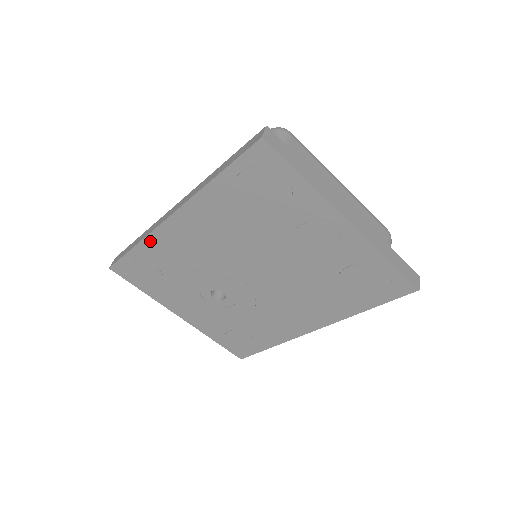
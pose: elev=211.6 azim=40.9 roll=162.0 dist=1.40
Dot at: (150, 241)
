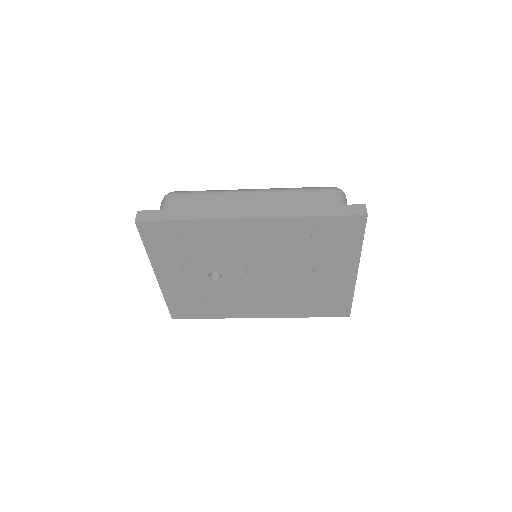
Dot at: (208, 223)
